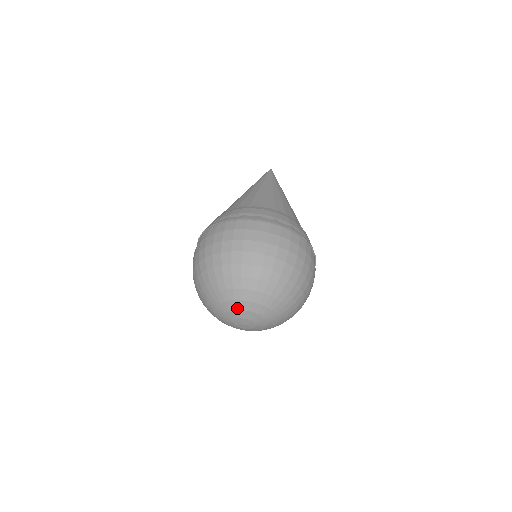
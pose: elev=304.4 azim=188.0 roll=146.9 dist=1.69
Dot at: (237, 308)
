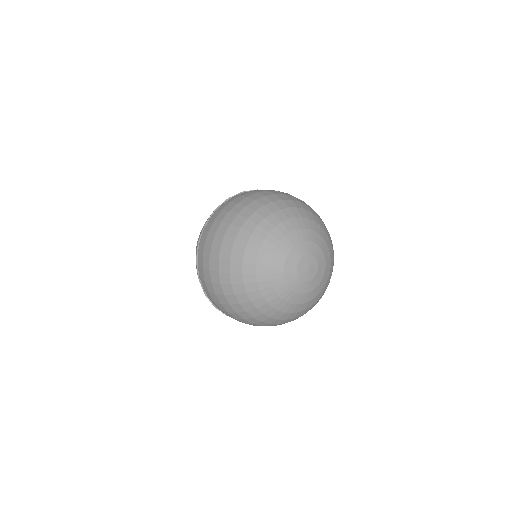
Dot at: (303, 239)
